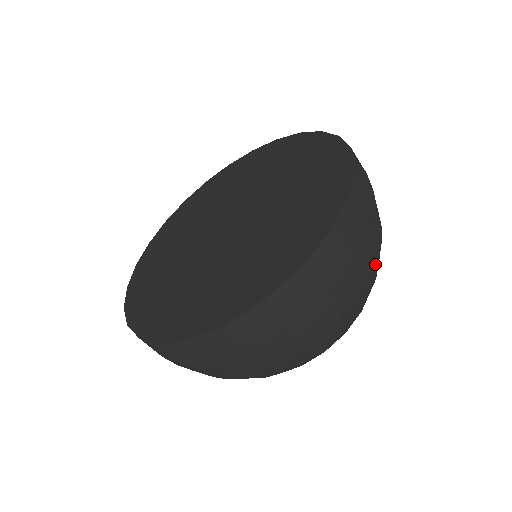
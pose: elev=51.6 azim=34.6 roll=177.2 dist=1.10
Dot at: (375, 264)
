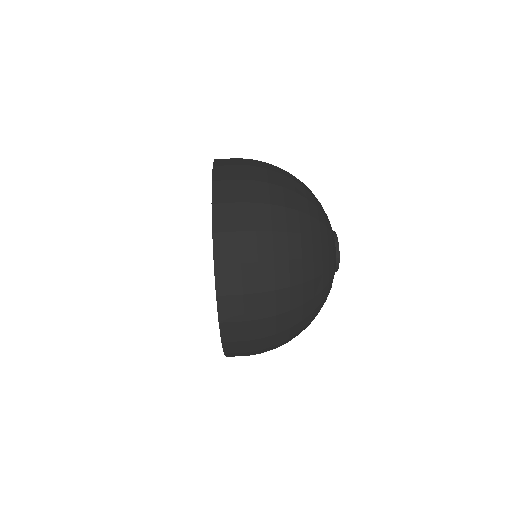
Dot at: (273, 173)
